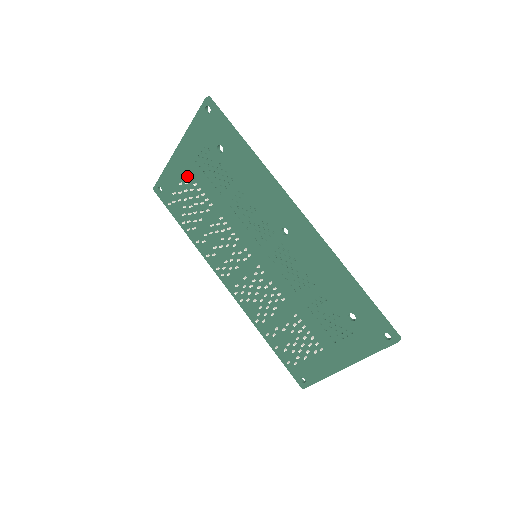
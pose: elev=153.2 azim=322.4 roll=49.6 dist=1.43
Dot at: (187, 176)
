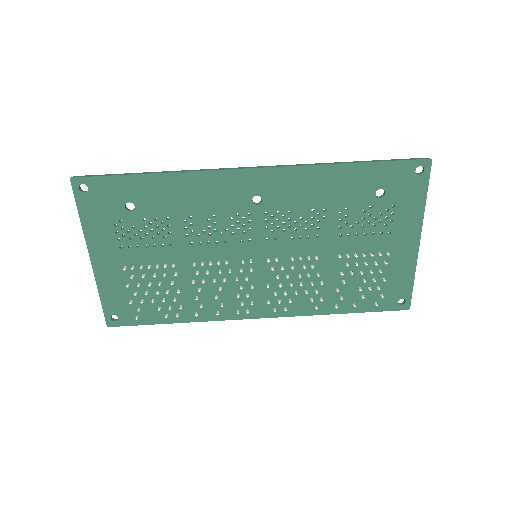
Dot at: (126, 271)
